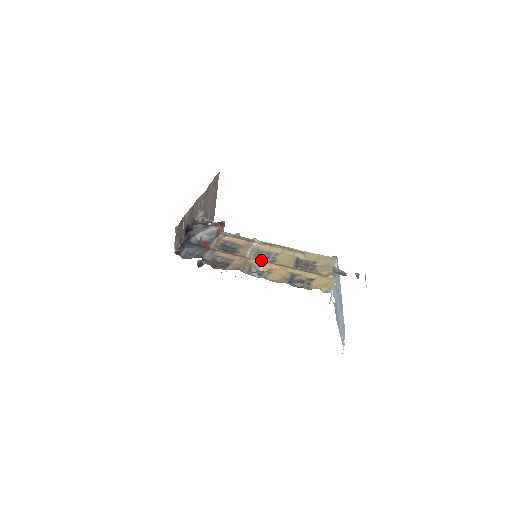
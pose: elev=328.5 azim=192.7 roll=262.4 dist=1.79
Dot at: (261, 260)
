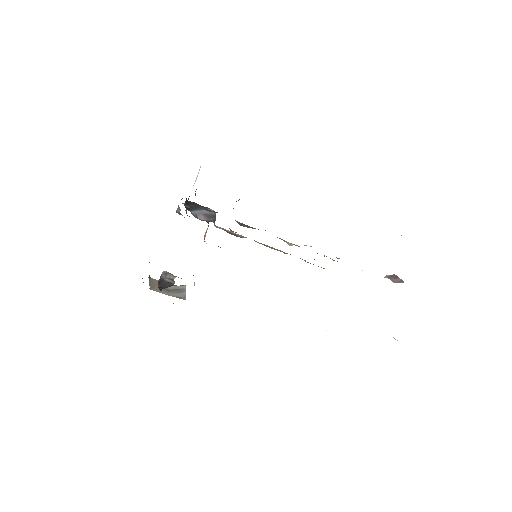
Dot at: occluded
